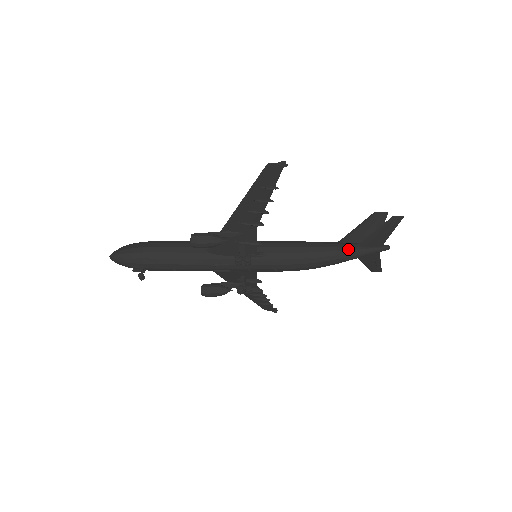
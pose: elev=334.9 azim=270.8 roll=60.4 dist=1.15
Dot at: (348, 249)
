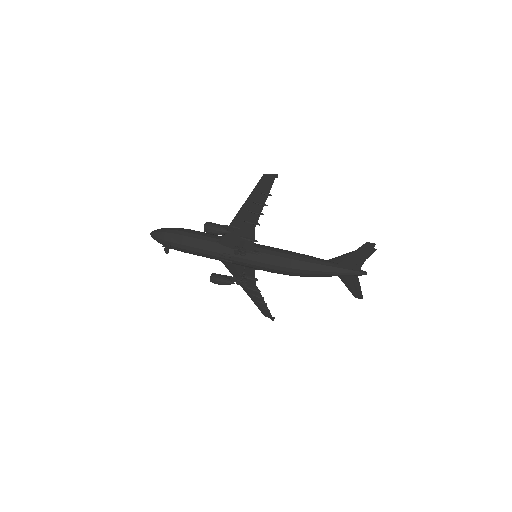
Dot at: (329, 265)
